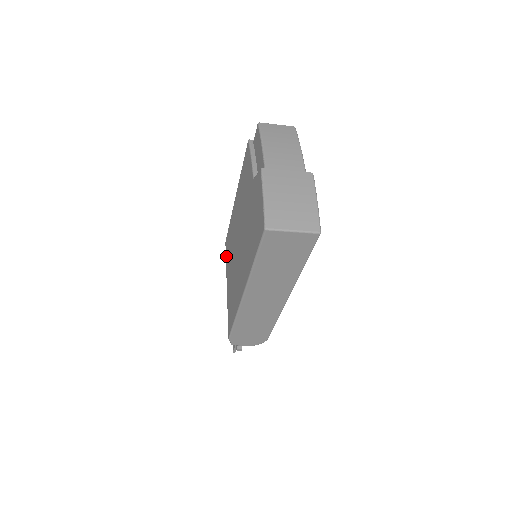
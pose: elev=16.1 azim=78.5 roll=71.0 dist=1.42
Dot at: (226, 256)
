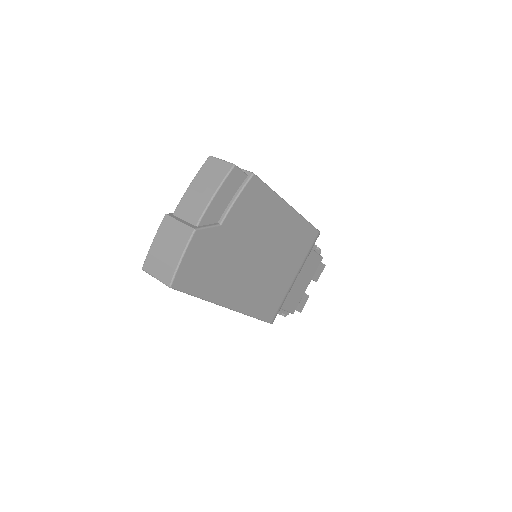
Dot at: occluded
